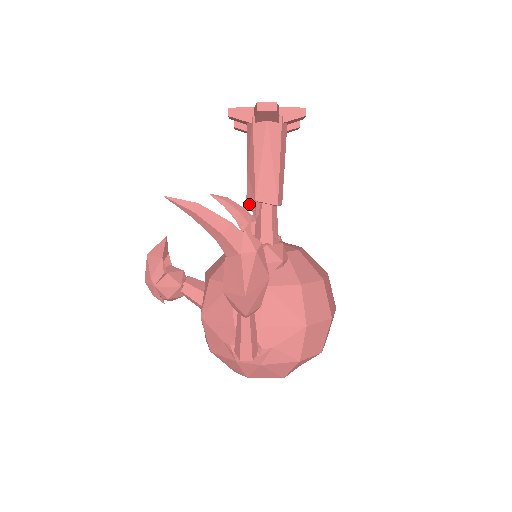
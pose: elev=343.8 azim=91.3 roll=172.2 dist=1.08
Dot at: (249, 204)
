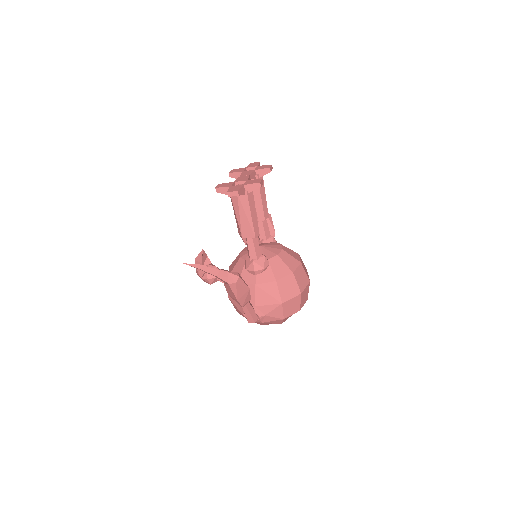
Dot at: occluded
